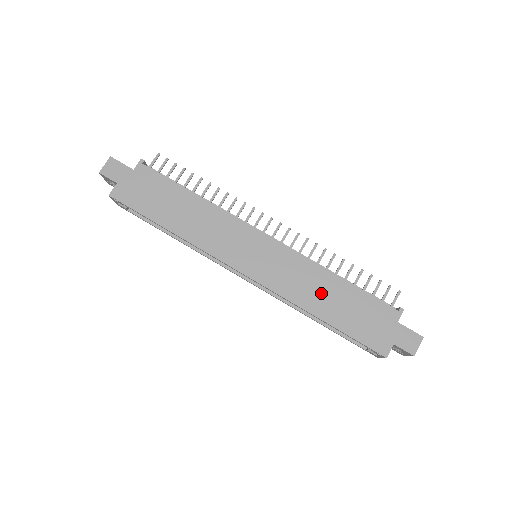
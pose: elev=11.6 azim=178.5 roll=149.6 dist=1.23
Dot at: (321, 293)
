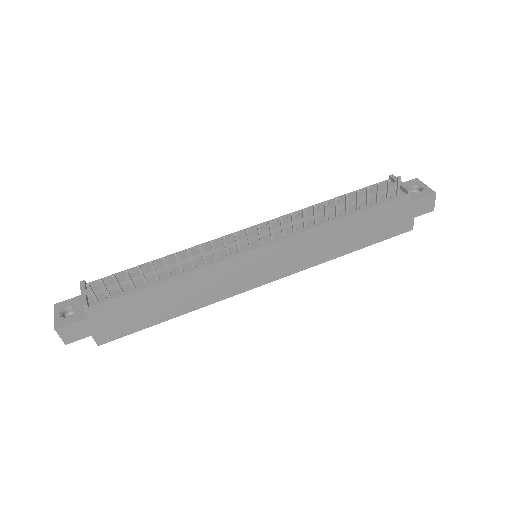
Dot at: (336, 240)
